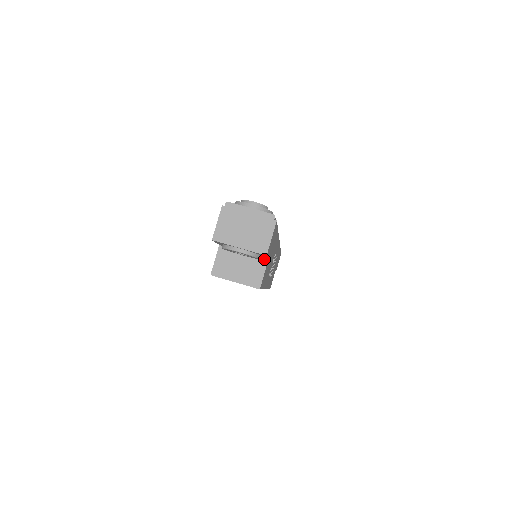
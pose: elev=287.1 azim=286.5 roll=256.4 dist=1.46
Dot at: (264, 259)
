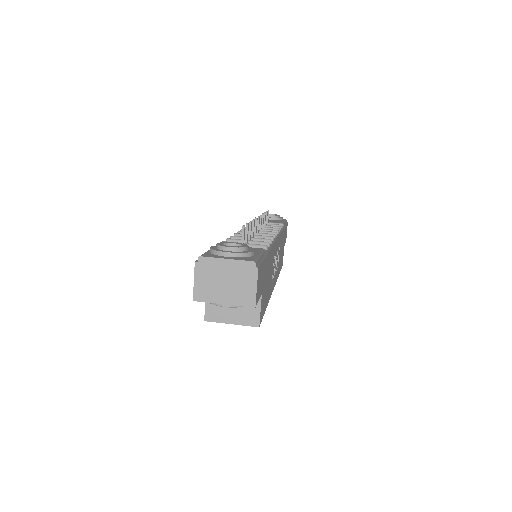
Dot at: occluded
